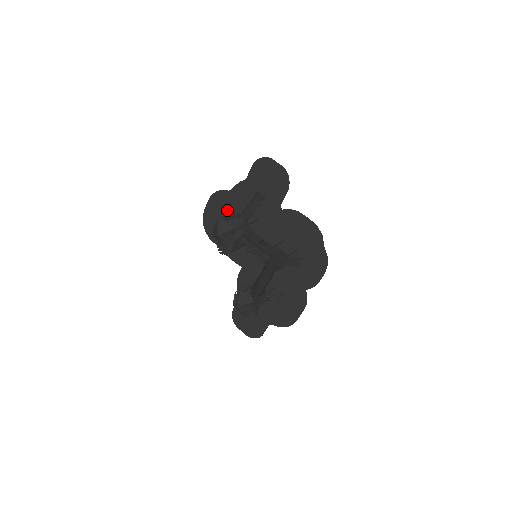
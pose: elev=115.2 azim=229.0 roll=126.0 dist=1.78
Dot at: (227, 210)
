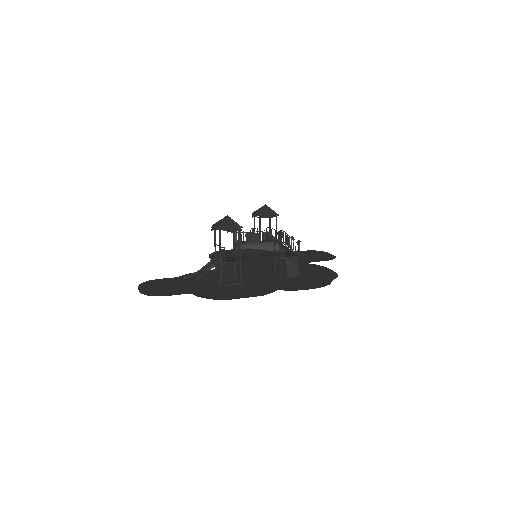
Dot at: occluded
